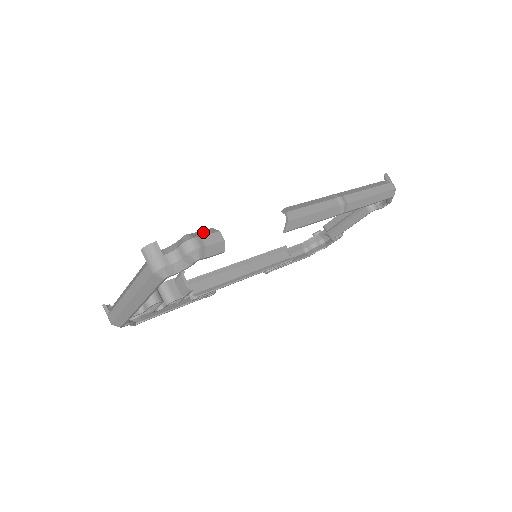
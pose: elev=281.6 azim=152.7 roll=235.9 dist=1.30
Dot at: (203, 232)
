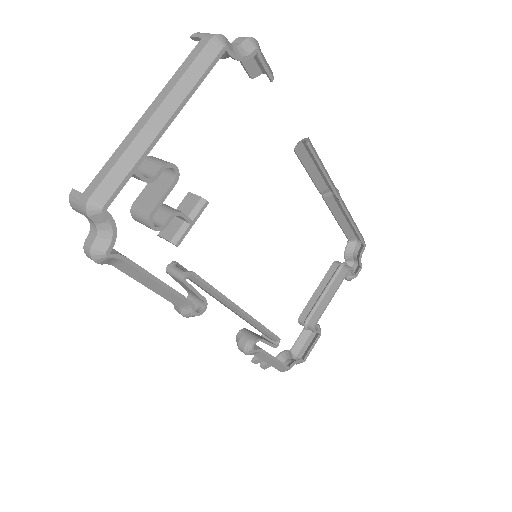
Dot at: (249, 61)
